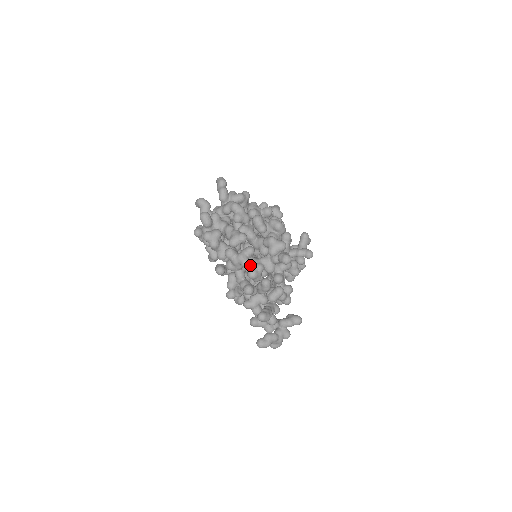
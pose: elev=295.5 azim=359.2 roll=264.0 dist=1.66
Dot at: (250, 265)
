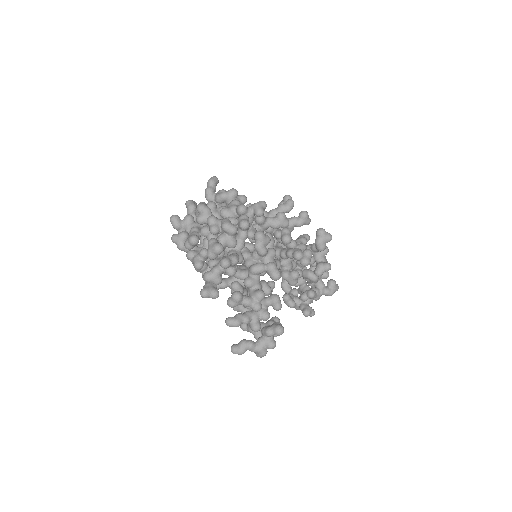
Dot at: (210, 267)
